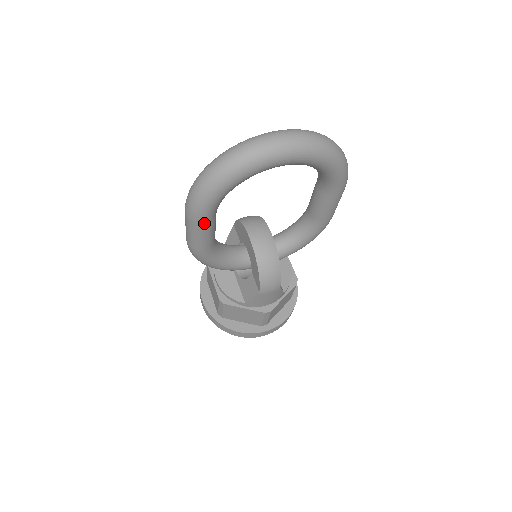
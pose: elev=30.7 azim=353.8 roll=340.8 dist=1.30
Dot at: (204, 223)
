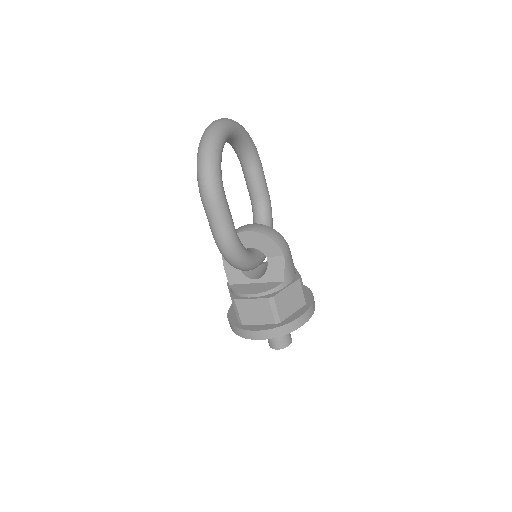
Dot at: (224, 197)
